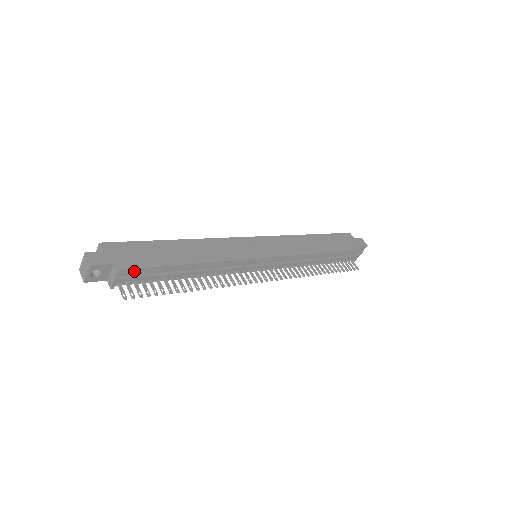
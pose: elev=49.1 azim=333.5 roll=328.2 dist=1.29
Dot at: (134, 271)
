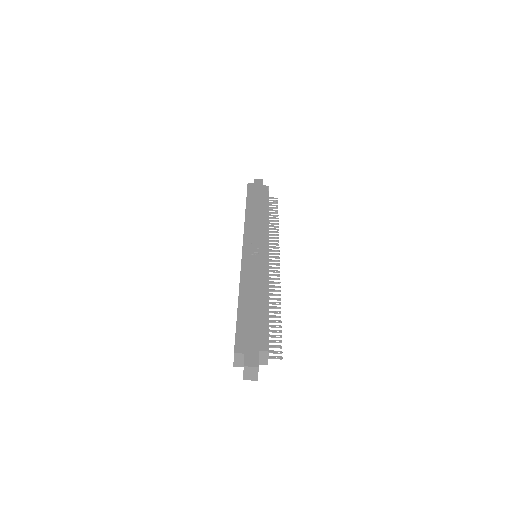
Dot at: (266, 341)
